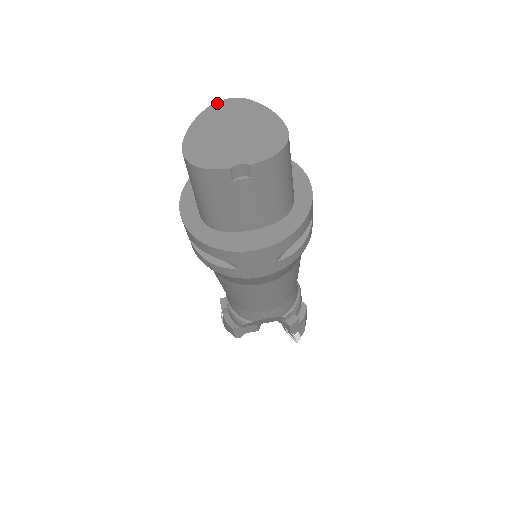
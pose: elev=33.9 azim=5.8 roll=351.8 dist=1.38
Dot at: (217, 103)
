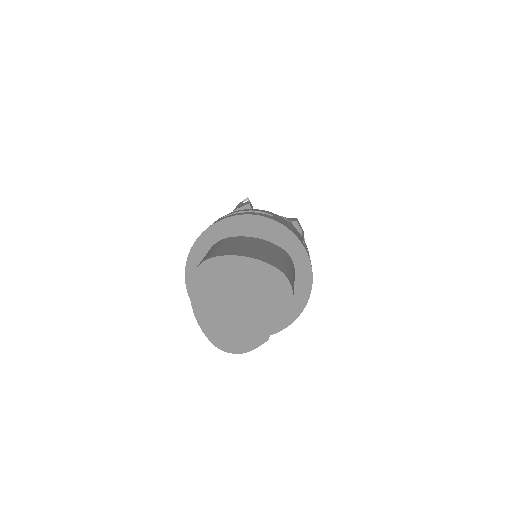
Dot at: (193, 279)
